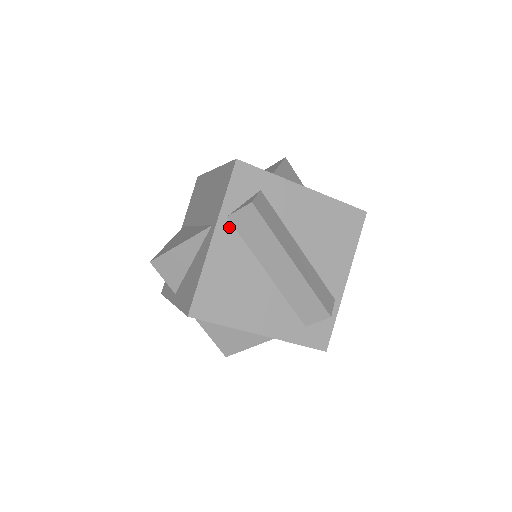
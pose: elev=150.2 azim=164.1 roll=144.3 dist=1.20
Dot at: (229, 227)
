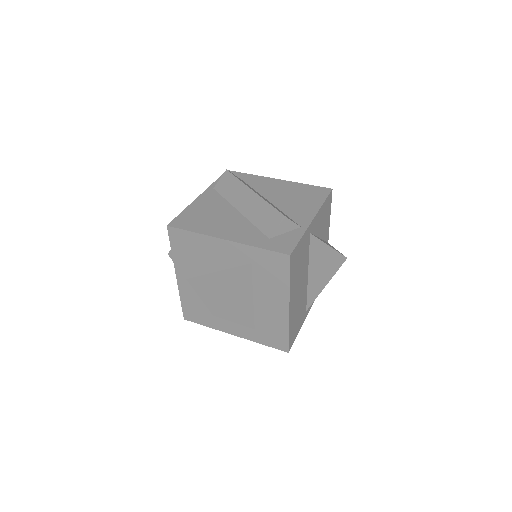
Dot at: (214, 192)
